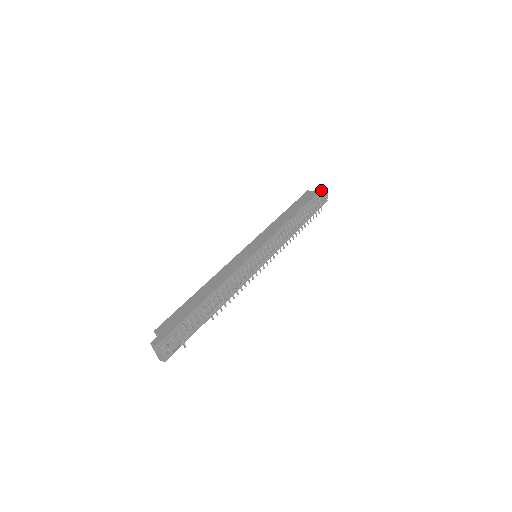
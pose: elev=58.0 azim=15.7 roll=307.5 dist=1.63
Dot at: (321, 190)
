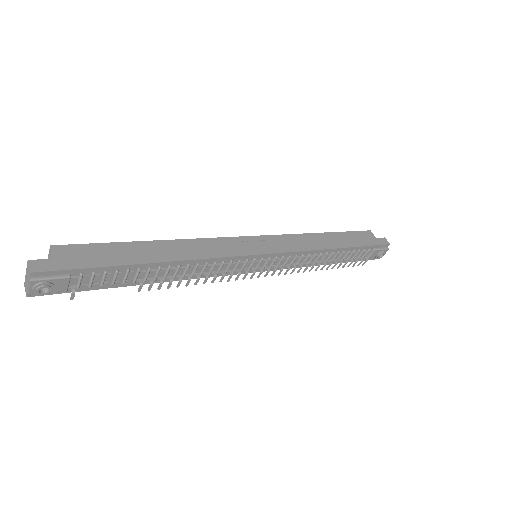
Dot at: (384, 245)
